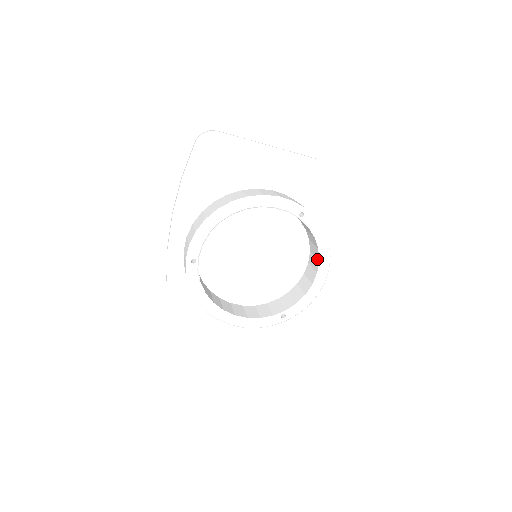
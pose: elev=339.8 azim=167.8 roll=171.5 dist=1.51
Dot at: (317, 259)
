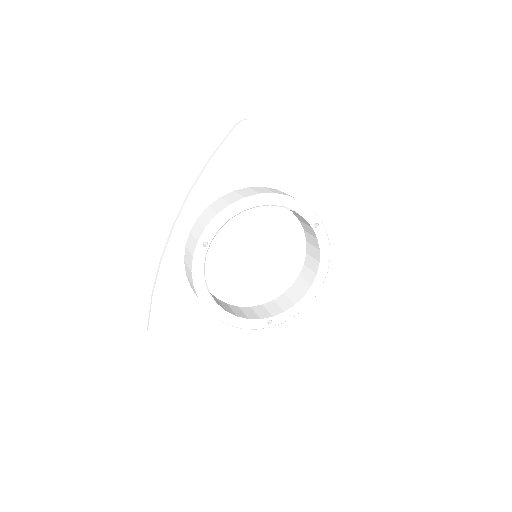
Dot at: (314, 272)
